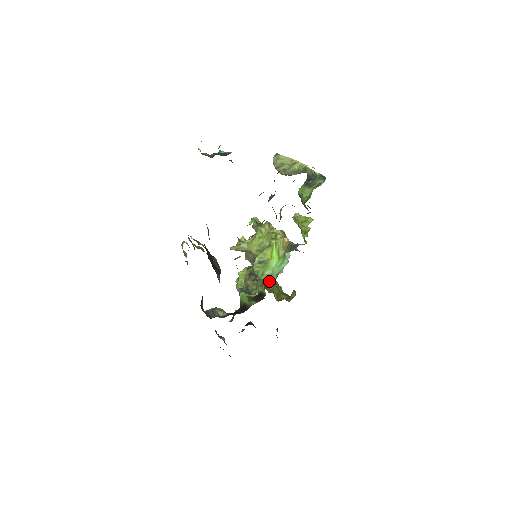
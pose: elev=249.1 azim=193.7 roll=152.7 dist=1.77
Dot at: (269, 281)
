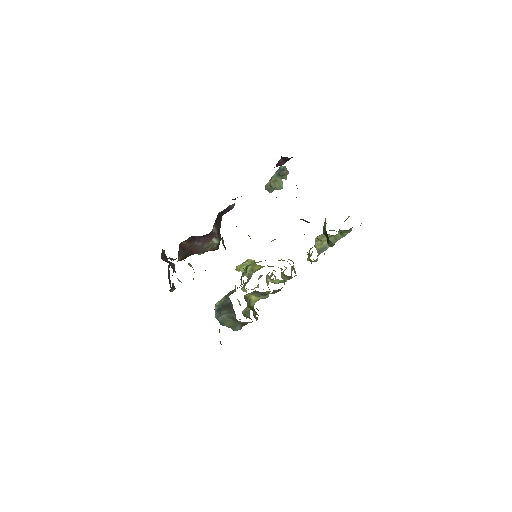
Dot at: occluded
